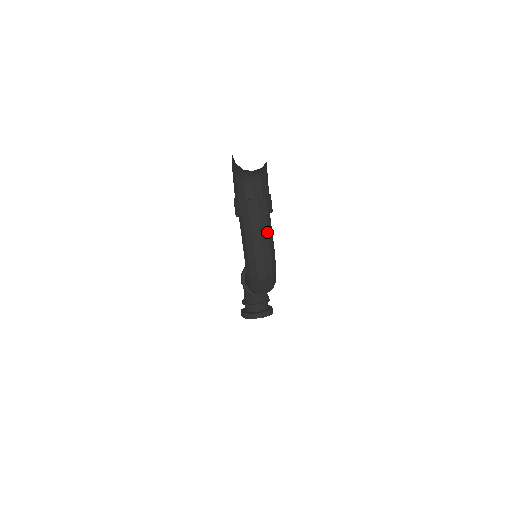
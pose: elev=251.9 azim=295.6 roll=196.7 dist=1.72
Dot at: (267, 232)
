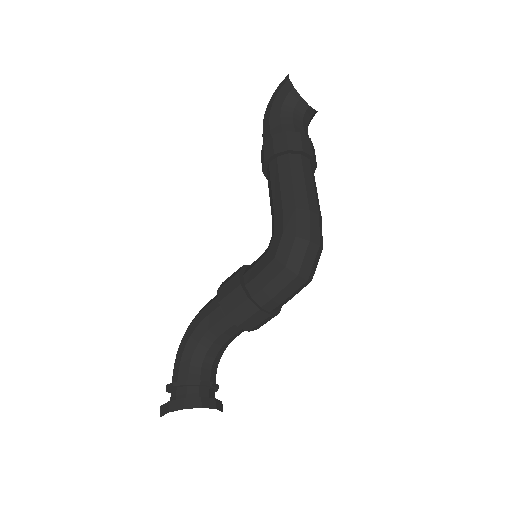
Dot at: occluded
